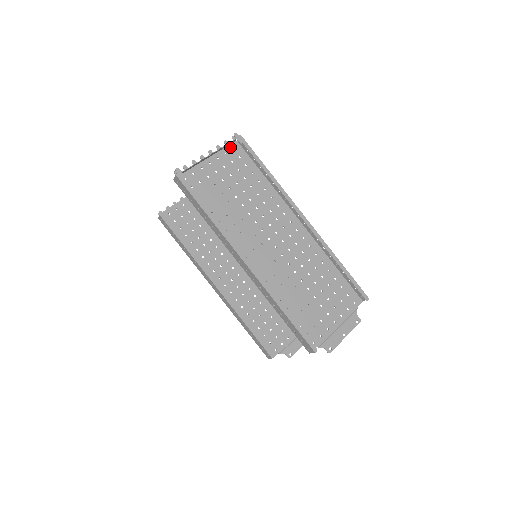
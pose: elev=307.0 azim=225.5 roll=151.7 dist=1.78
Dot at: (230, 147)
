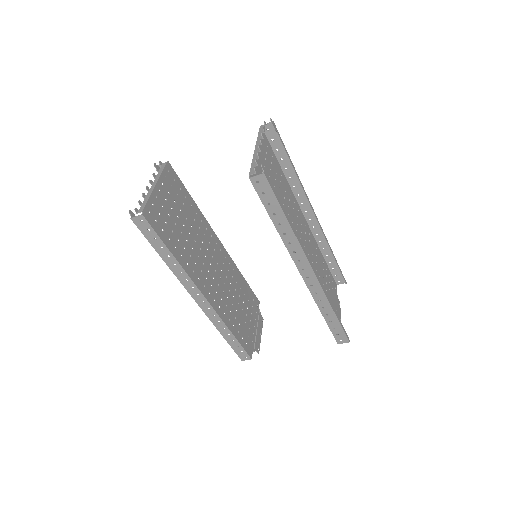
Dot at: occluded
